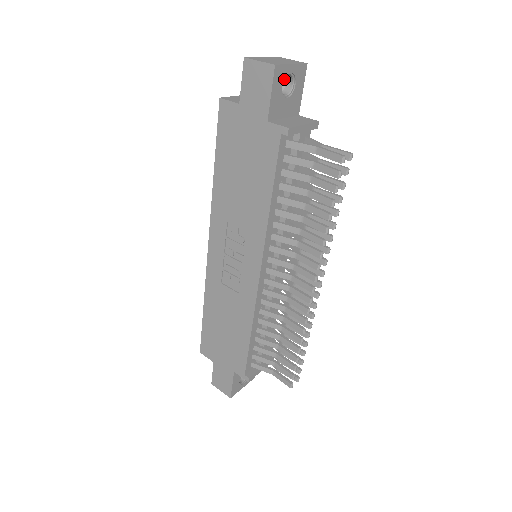
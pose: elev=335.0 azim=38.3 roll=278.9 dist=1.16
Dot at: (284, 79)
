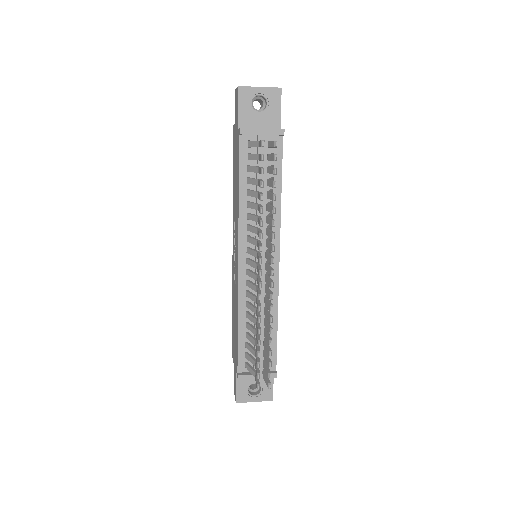
Dot at: (264, 102)
